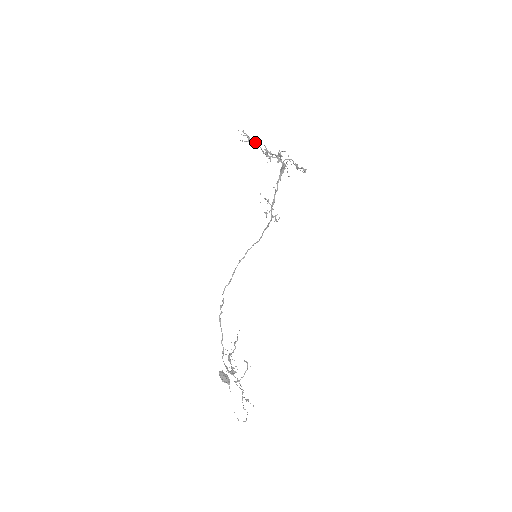
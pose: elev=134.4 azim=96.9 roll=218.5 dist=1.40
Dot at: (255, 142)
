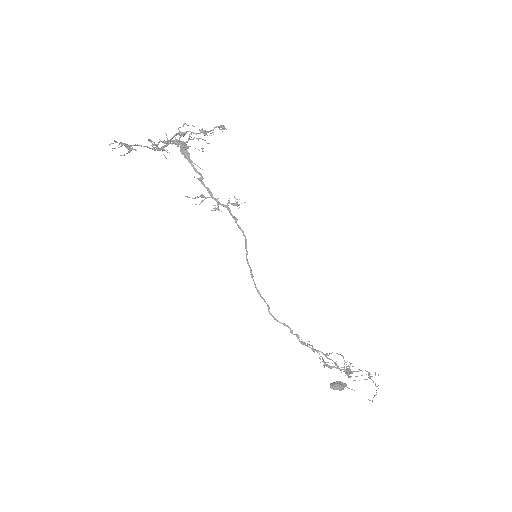
Dot at: (136, 145)
